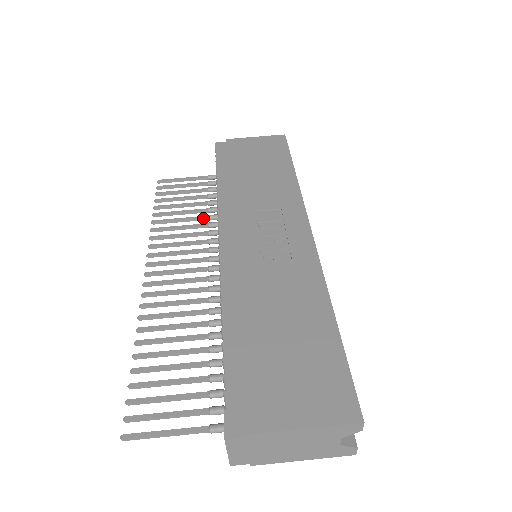
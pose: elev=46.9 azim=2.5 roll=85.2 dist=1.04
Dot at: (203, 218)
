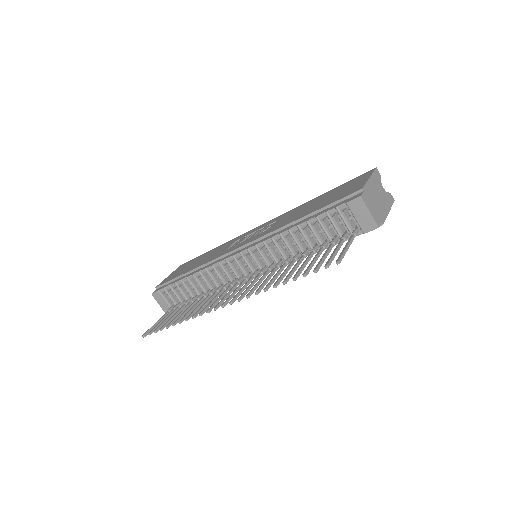
Dot at: (202, 298)
